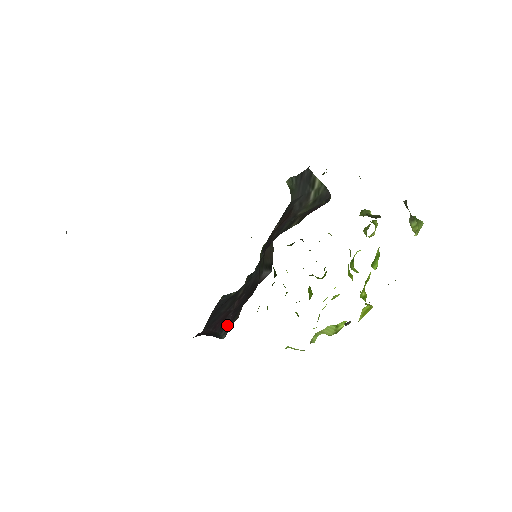
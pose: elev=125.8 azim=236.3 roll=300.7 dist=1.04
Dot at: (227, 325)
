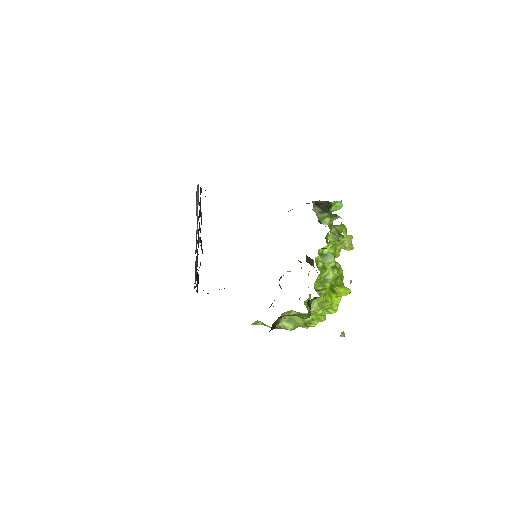
Dot at: occluded
